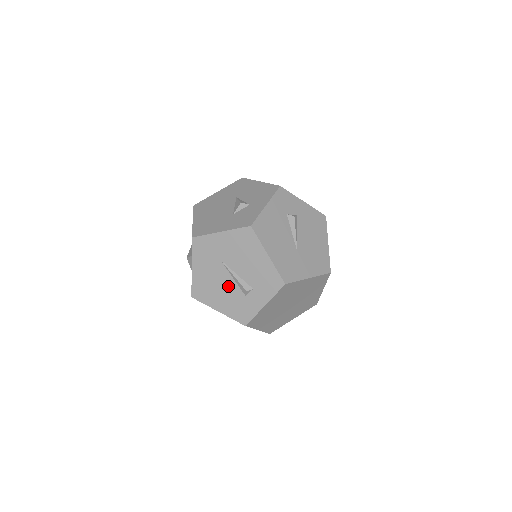
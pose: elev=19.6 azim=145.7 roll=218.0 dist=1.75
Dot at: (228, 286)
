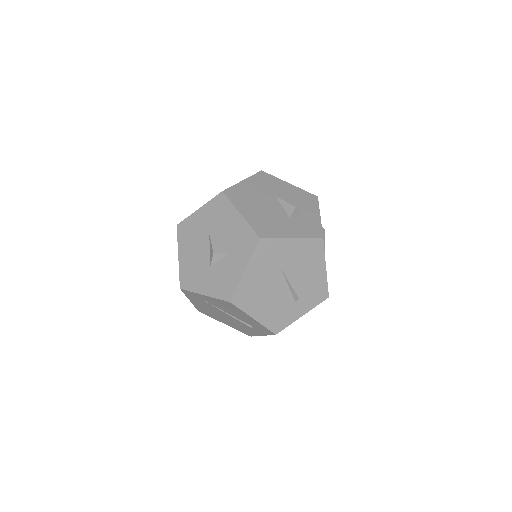
Dot at: (276, 294)
